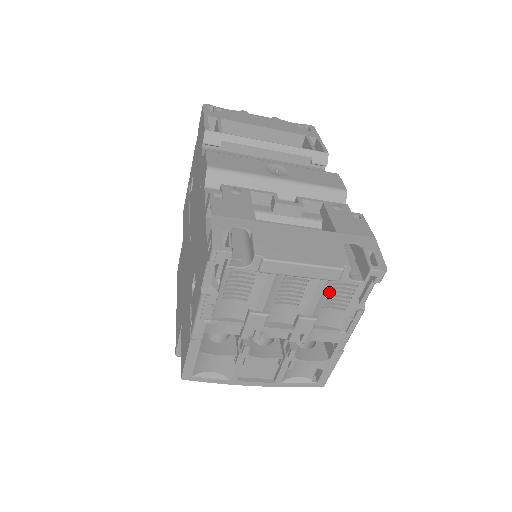
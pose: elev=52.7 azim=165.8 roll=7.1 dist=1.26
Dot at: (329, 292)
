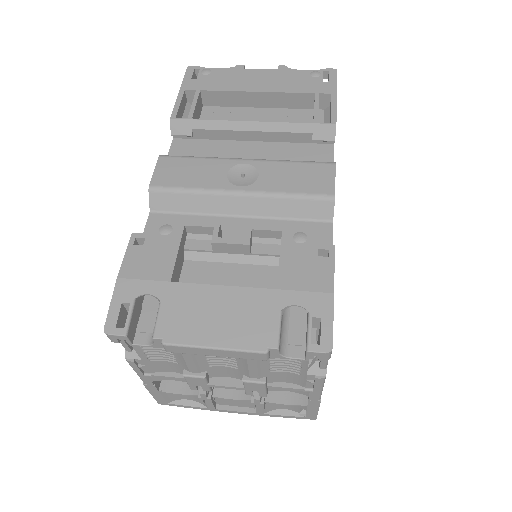
Dot at: (268, 362)
